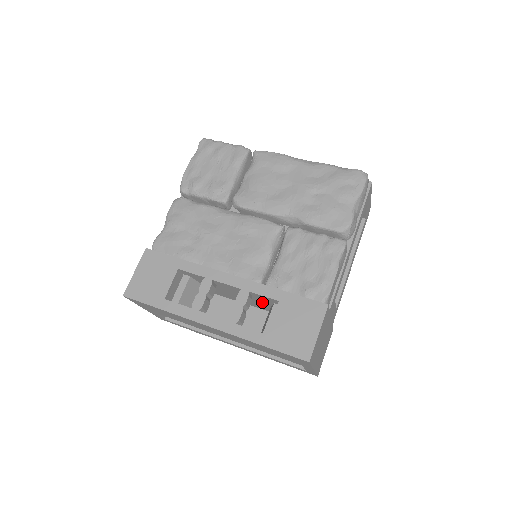
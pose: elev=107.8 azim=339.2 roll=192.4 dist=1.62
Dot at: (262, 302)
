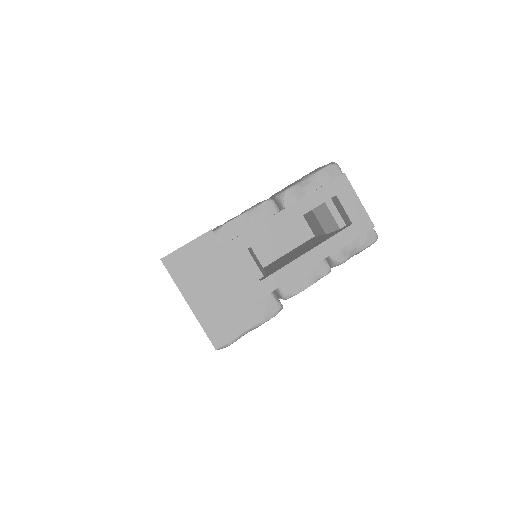
Dot at: occluded
